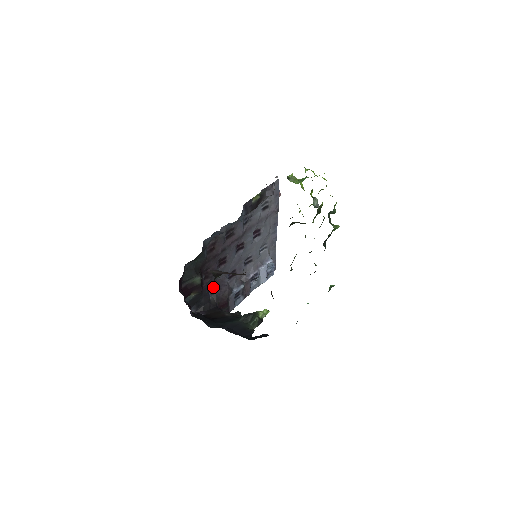
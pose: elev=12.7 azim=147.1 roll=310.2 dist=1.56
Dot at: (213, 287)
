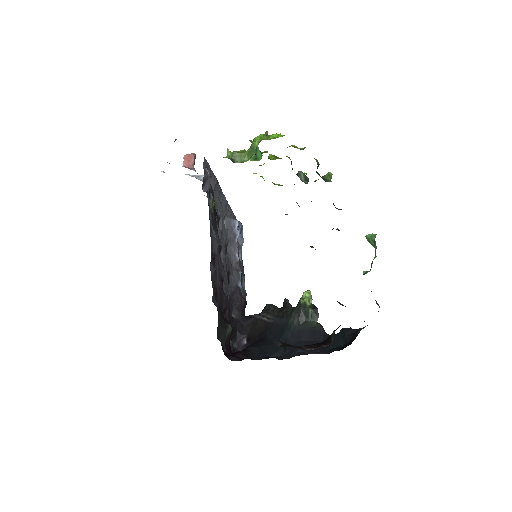
Dot at: (229, 307)
